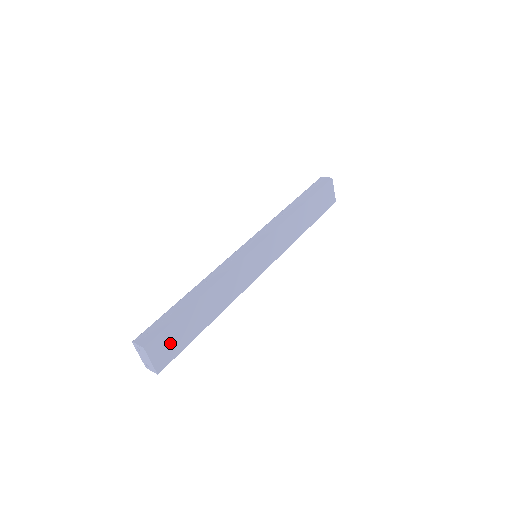
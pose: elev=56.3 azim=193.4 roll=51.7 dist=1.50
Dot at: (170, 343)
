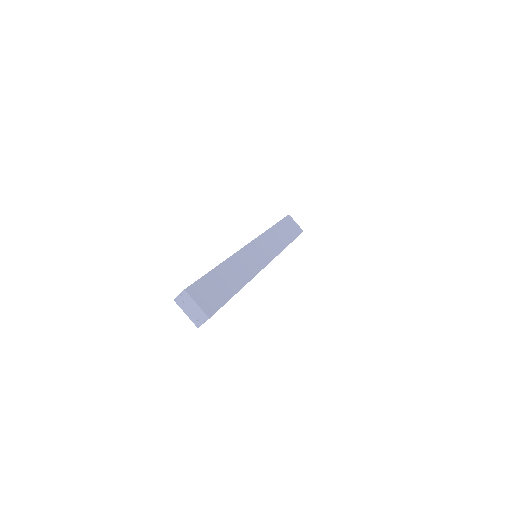
Dot at: (209, 294)
